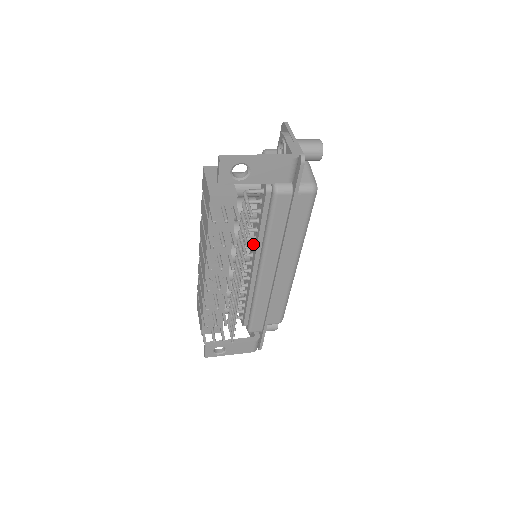
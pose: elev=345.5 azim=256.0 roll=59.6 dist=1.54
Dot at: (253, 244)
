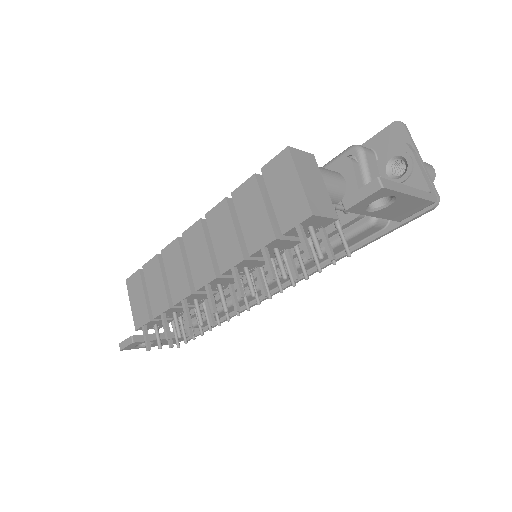
Dot at: occluded
